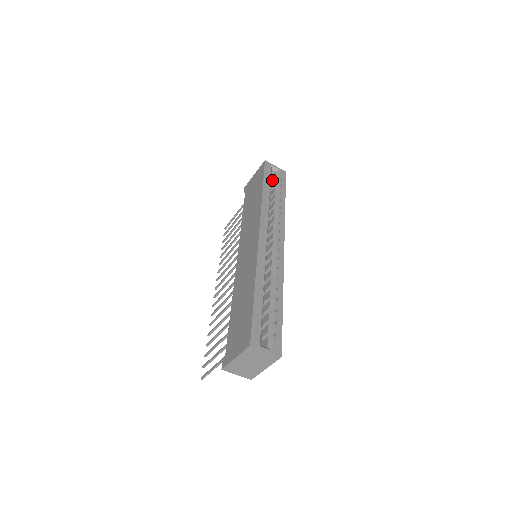
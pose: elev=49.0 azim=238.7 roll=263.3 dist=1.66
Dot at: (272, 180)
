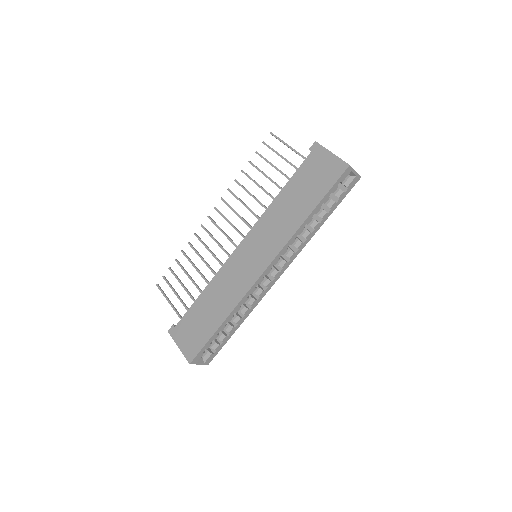
Dot at: occluded
